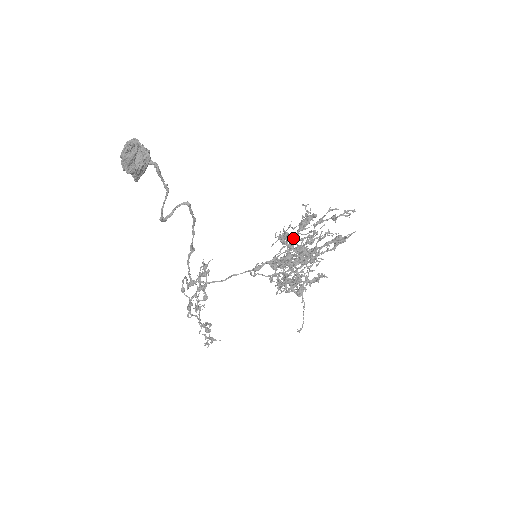
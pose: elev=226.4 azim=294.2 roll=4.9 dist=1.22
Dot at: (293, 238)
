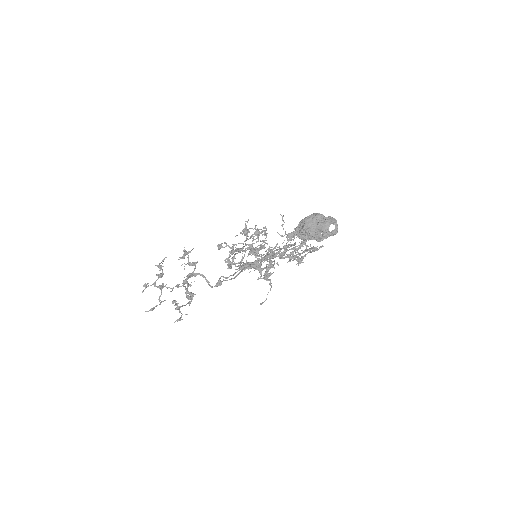
Dot at: occluded
